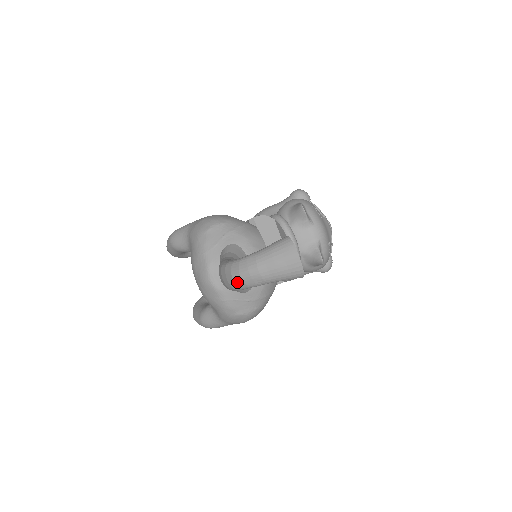
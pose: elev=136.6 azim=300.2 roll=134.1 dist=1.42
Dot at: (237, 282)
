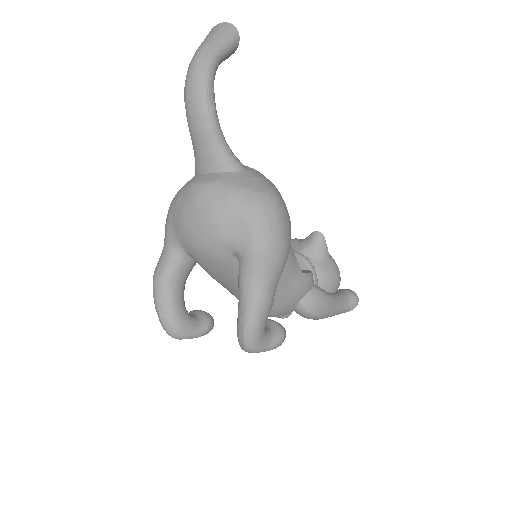
Dot at: (197, 67)
